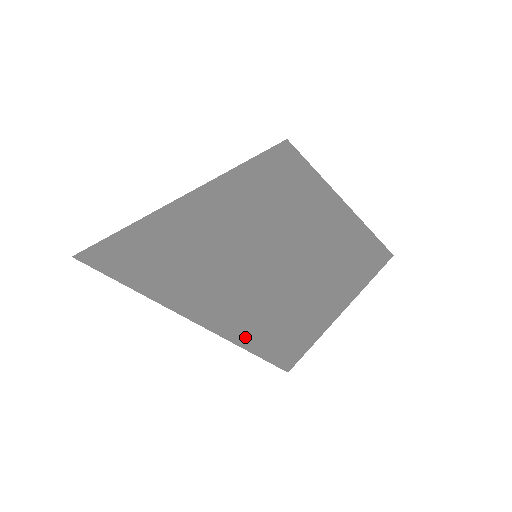
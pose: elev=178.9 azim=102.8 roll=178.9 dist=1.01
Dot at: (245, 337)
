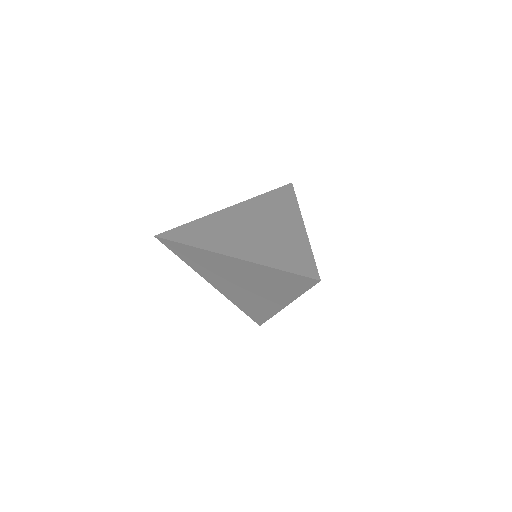
Dot at: (239, 300)
